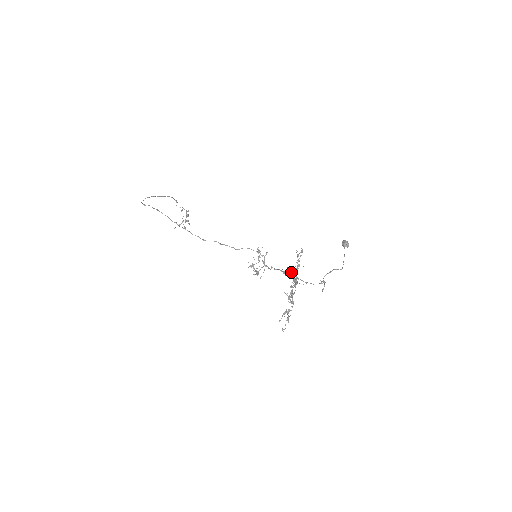
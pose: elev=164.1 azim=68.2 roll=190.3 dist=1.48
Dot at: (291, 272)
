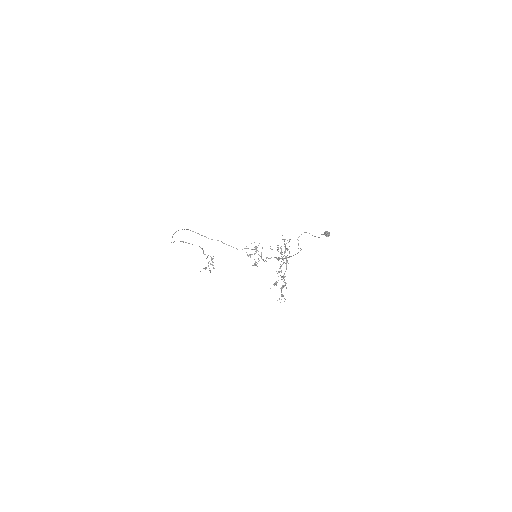
Dot at: (277, 247)
